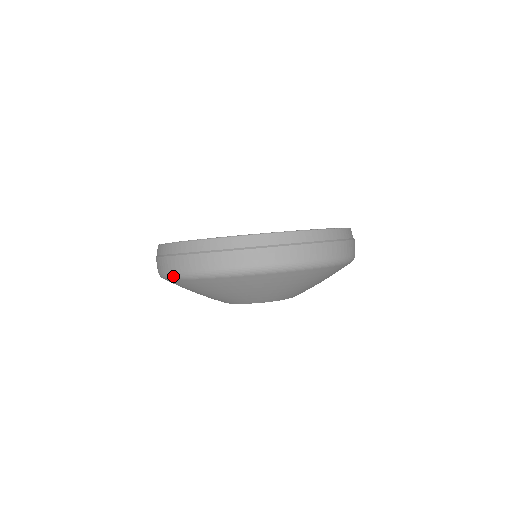
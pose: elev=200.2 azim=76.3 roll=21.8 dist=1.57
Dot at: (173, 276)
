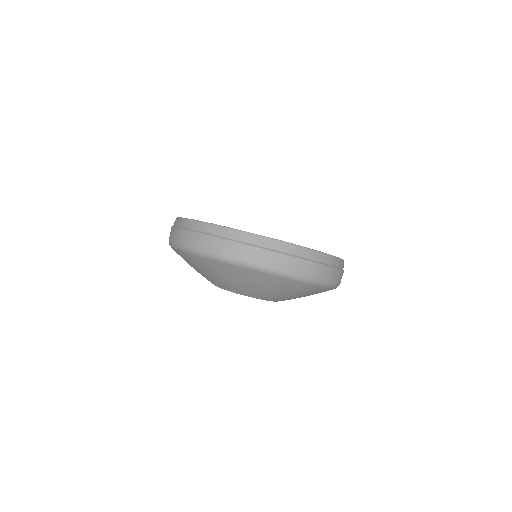
Dot at: (171, 244)
